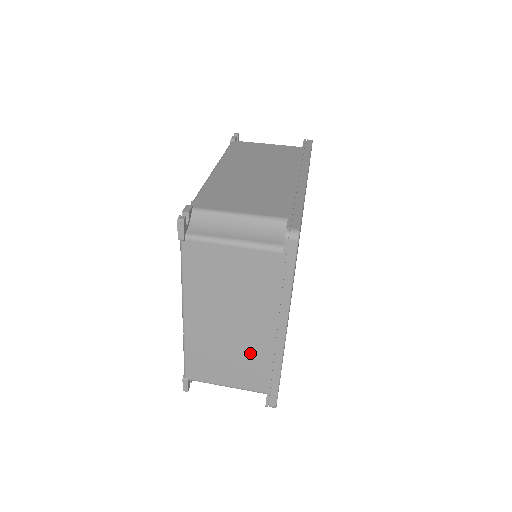
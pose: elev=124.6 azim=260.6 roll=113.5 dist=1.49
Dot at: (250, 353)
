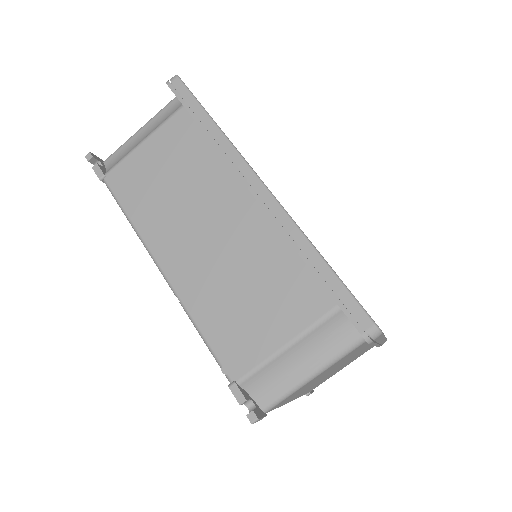
Dot at: occluded
